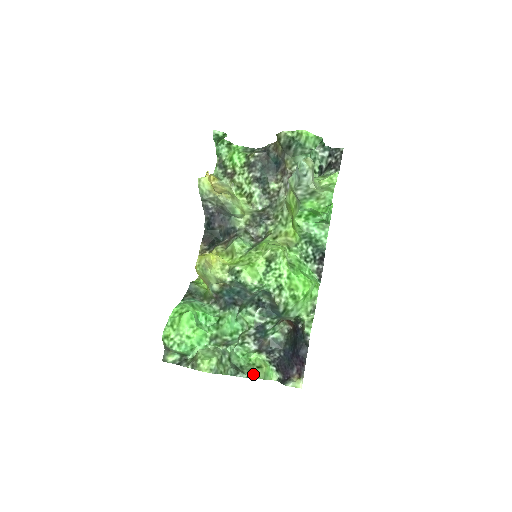
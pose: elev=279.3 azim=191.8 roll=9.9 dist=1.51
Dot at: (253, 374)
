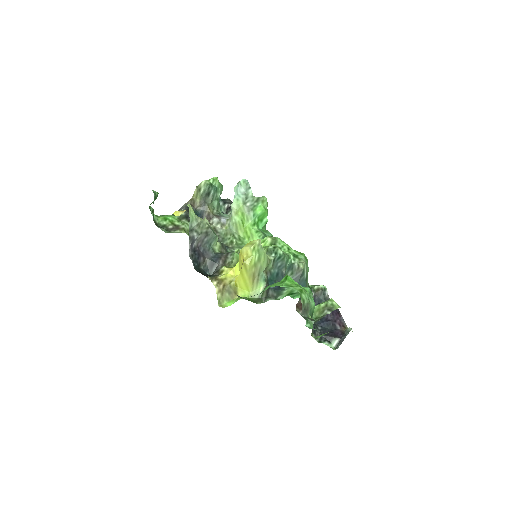
Dot at: occluded
